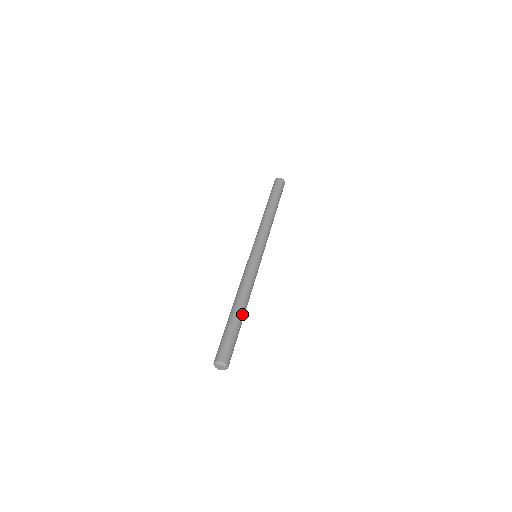
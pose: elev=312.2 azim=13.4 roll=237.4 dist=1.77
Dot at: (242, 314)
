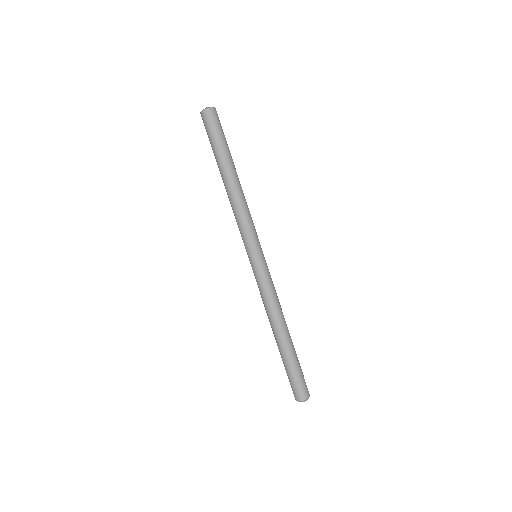
Dot at: (286, 342)
